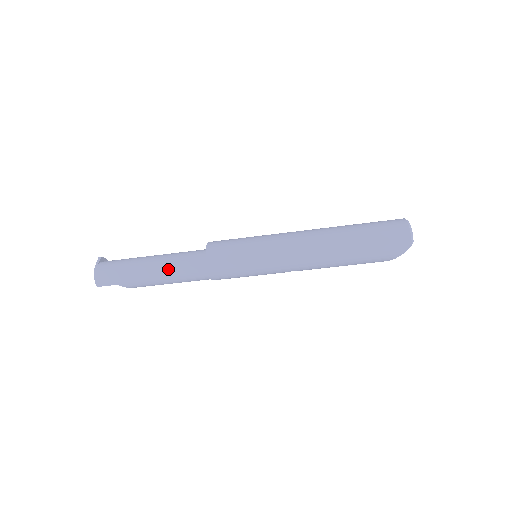
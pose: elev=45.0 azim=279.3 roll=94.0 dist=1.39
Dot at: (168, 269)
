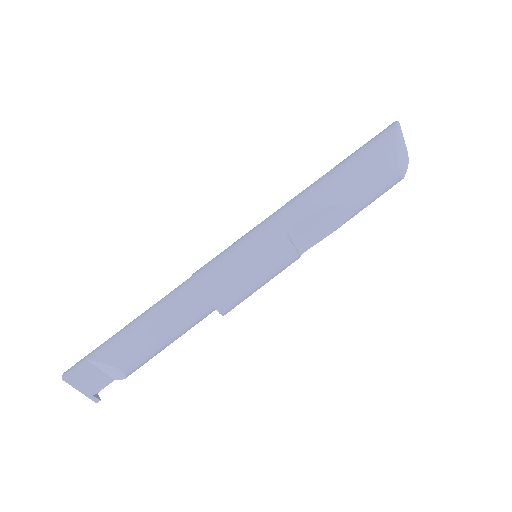
Dot at: (150, 308)
